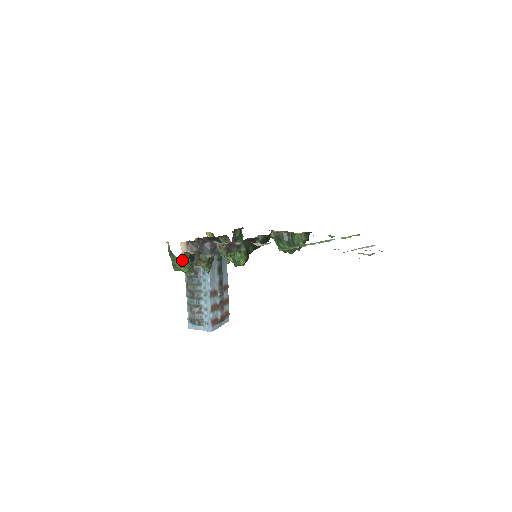
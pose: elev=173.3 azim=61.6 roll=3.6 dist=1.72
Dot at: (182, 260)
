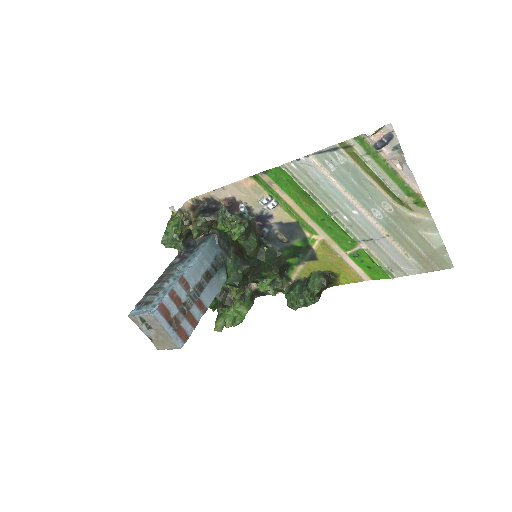
Dot at: (177, 212)
